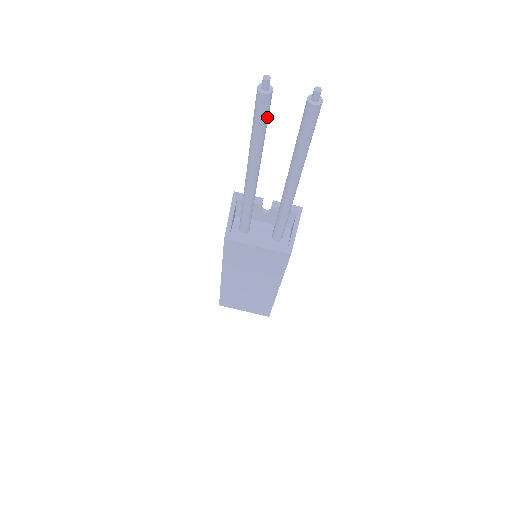
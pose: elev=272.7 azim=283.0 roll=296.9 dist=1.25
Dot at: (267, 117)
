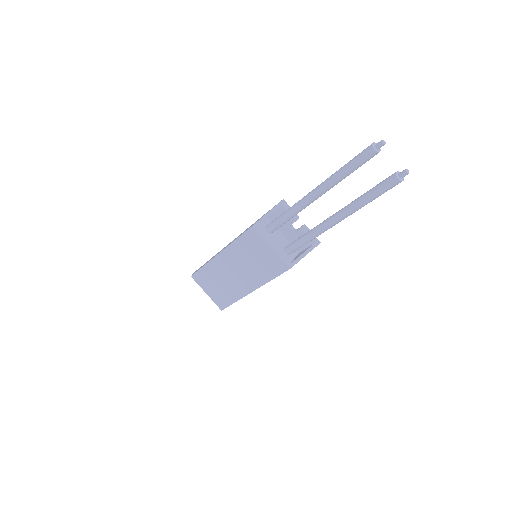
Dot at: (361, 165)
